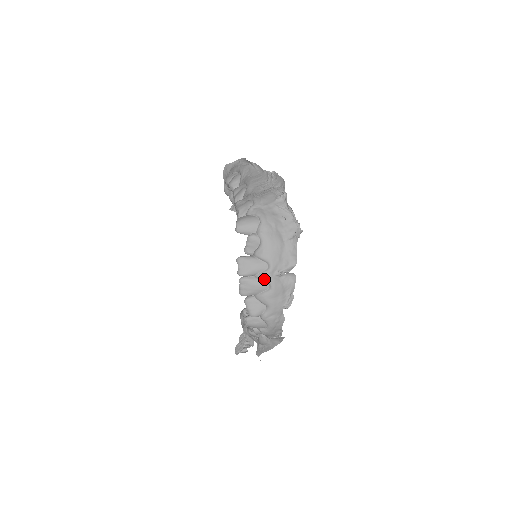
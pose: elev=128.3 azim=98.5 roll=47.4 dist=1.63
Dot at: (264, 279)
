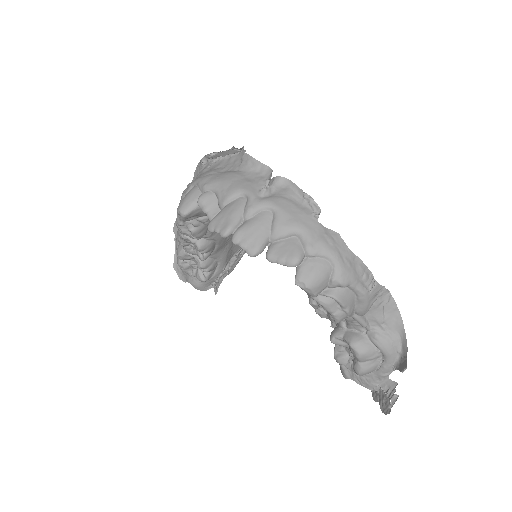
Dot at: (255, 209)
